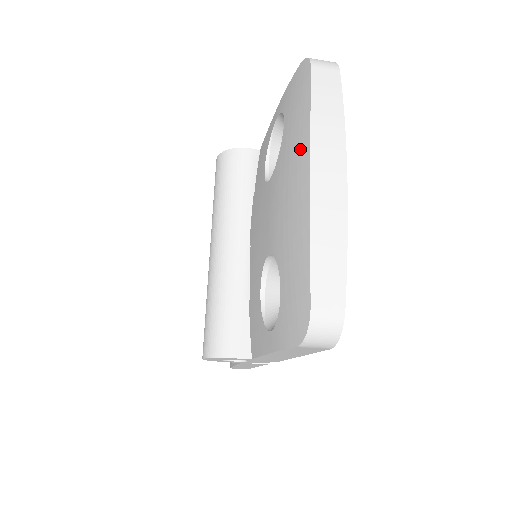
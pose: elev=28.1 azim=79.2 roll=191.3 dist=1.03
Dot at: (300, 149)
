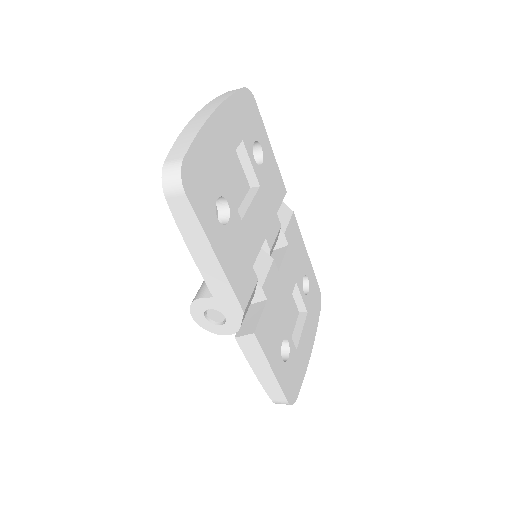
Dot at: occluded
